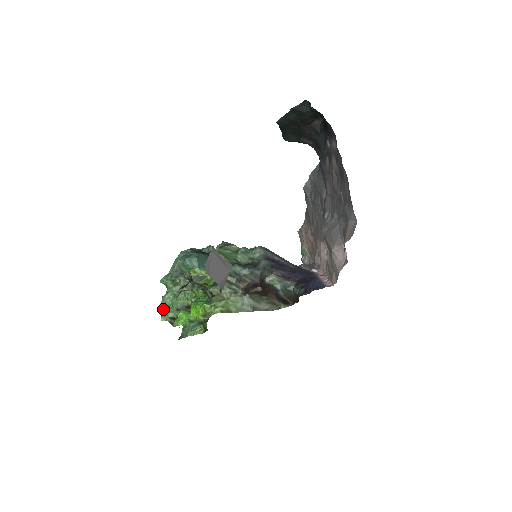
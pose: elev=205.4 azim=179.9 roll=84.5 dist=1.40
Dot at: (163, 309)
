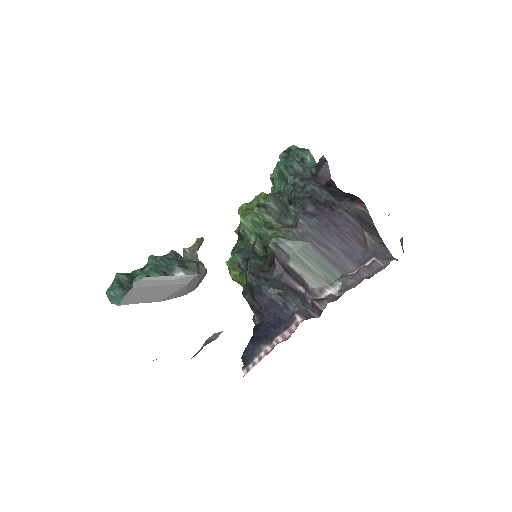
Dot at: occluded
